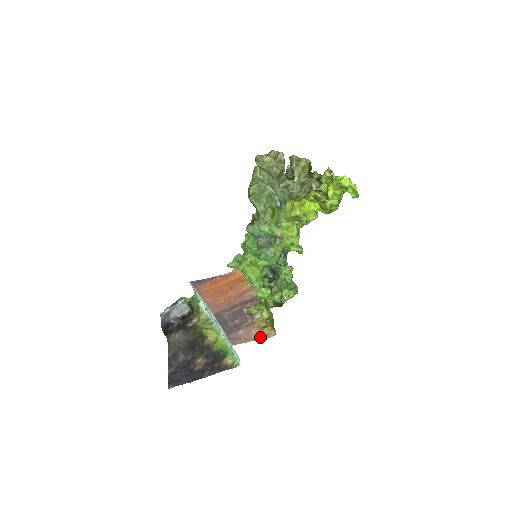
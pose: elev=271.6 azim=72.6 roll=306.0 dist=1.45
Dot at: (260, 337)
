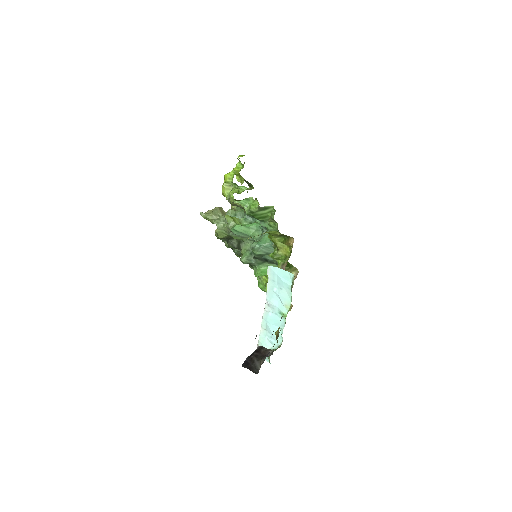
Dot at: occluded
